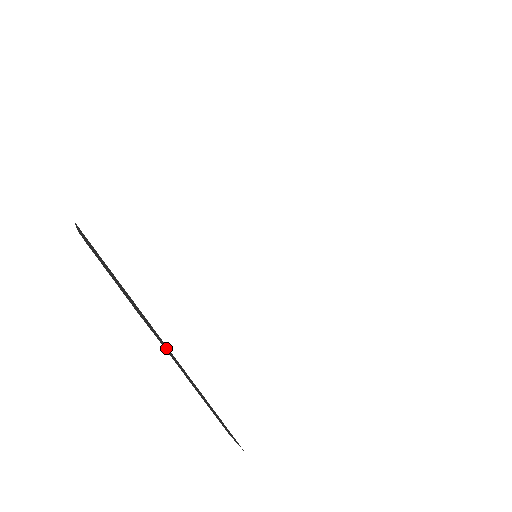
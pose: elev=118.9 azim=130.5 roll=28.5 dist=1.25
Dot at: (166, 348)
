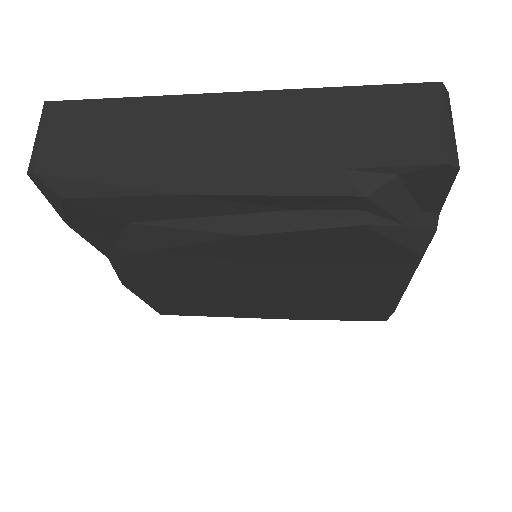
Dot at: occluded
